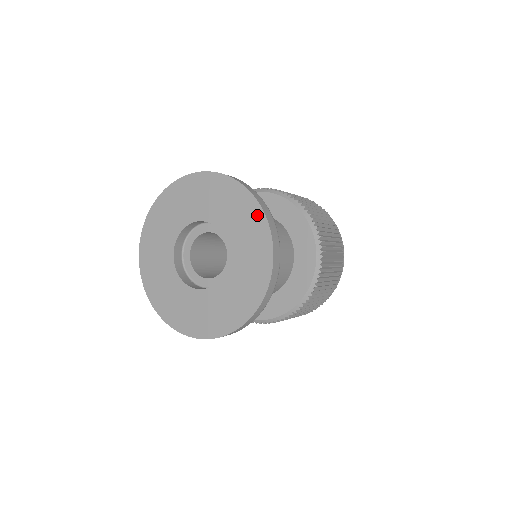
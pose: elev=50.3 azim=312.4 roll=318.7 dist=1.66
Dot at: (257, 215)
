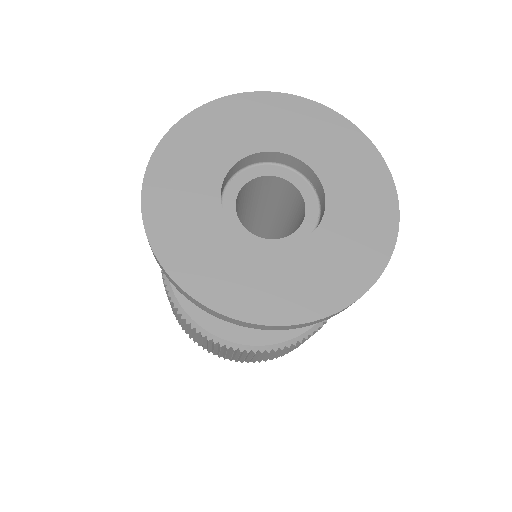
Dot at: (389, 210)
